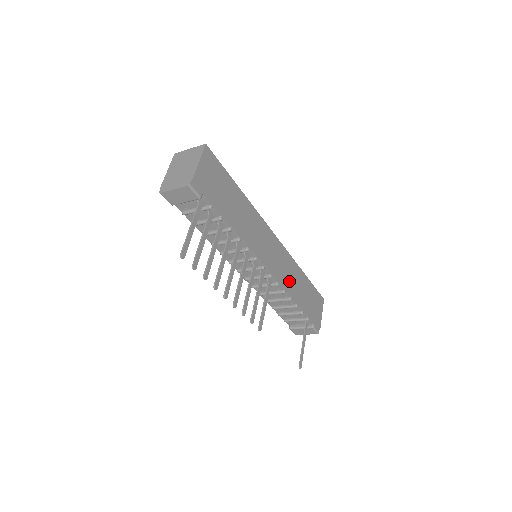
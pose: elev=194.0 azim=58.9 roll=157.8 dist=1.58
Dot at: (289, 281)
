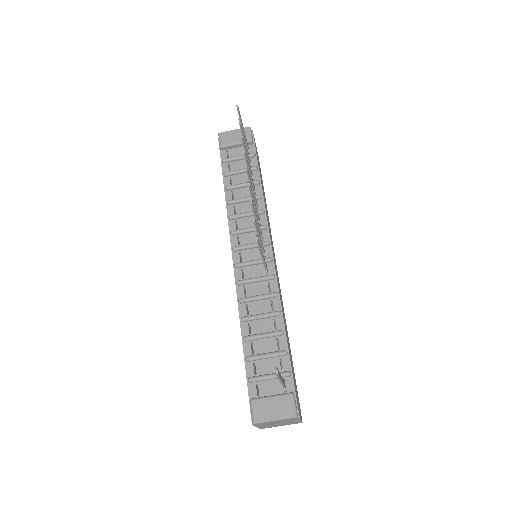
Dot at: (281, 303)
